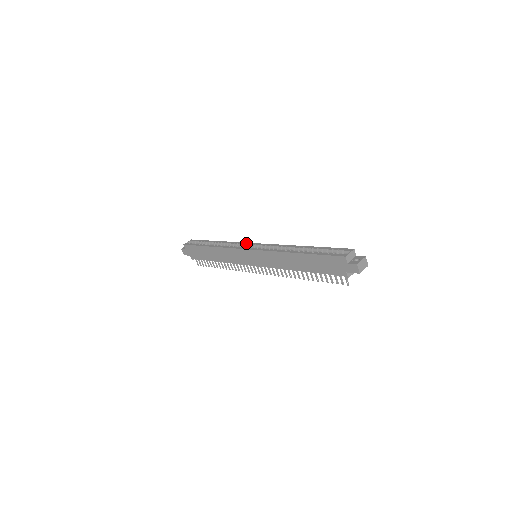
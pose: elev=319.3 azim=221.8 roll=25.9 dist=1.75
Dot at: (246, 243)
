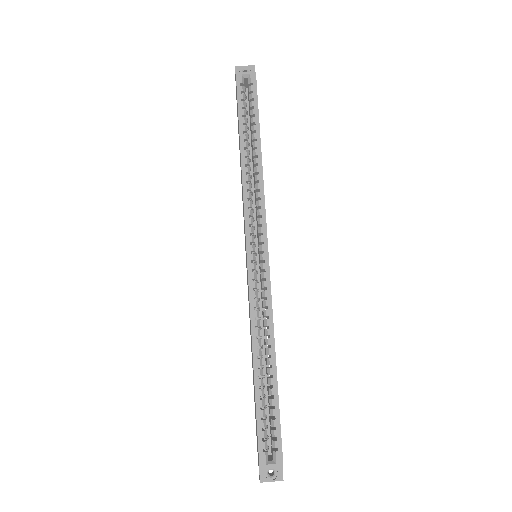
Dot at: (264, 227)
